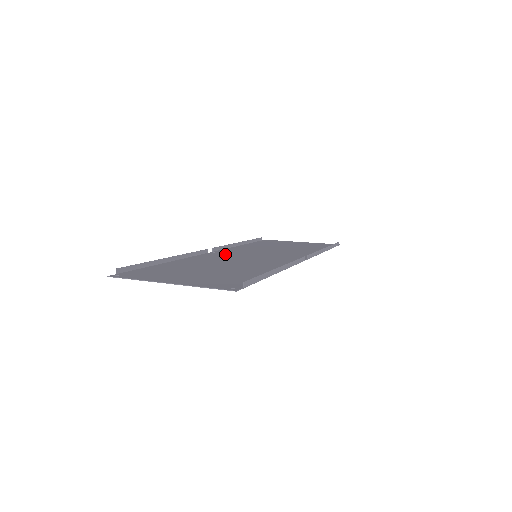
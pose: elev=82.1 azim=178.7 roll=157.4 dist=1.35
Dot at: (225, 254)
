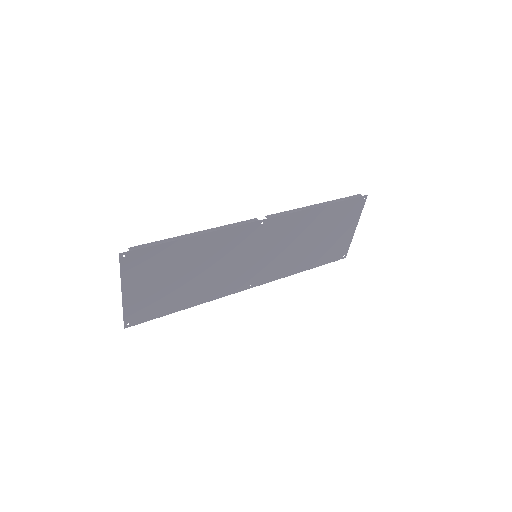
Dot at: (247, 277)
